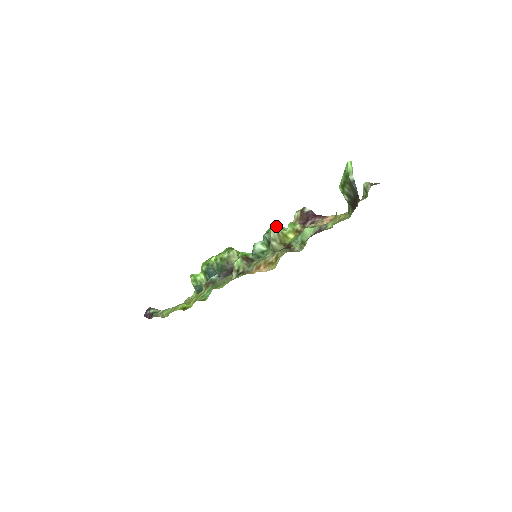
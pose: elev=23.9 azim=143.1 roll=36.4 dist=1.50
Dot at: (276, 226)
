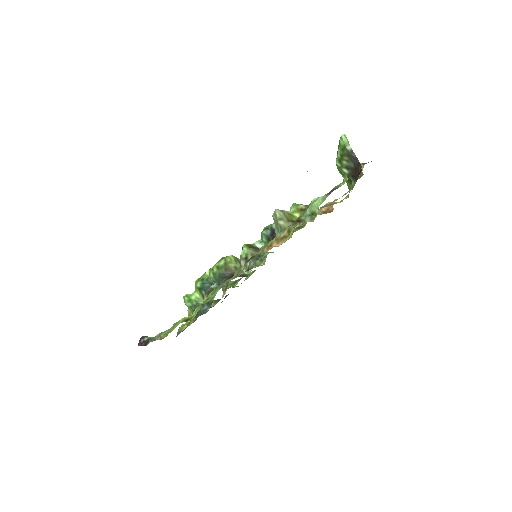
Dot at: occluded
